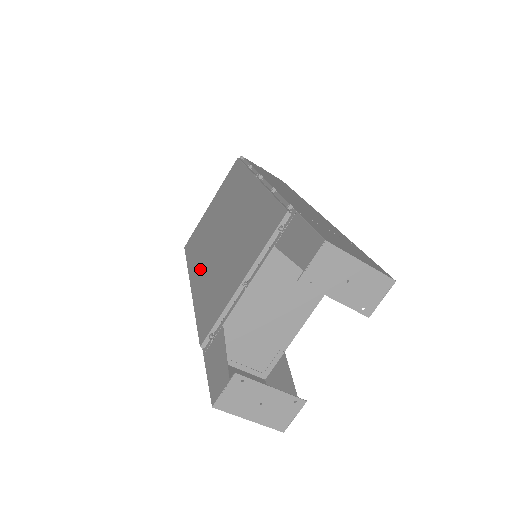
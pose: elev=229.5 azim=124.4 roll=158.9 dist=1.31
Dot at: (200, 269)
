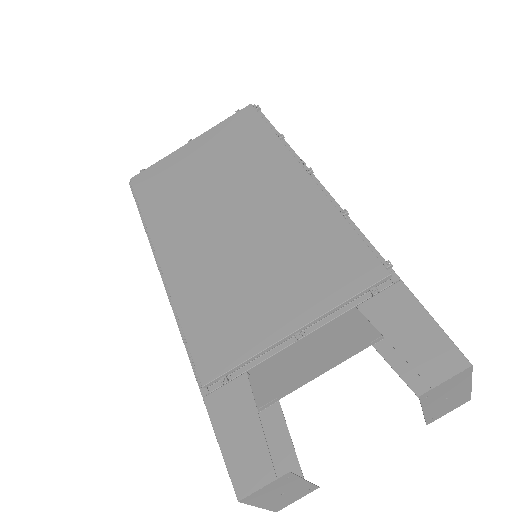
Dot at: (181, 245)
